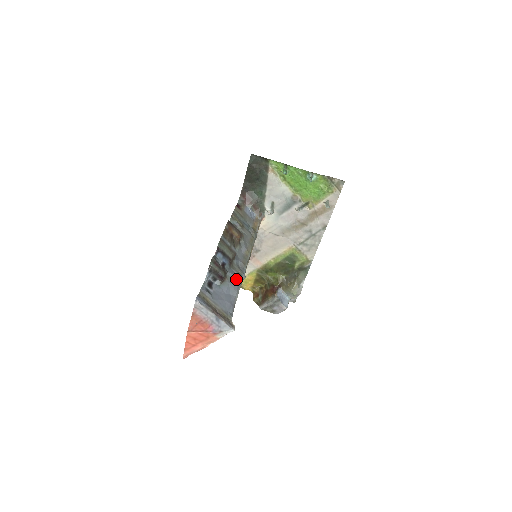
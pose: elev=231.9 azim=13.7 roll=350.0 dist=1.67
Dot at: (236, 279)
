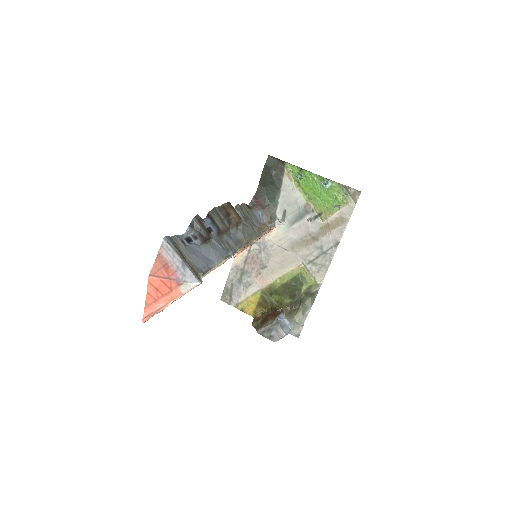
Dot at: (221, 249)
